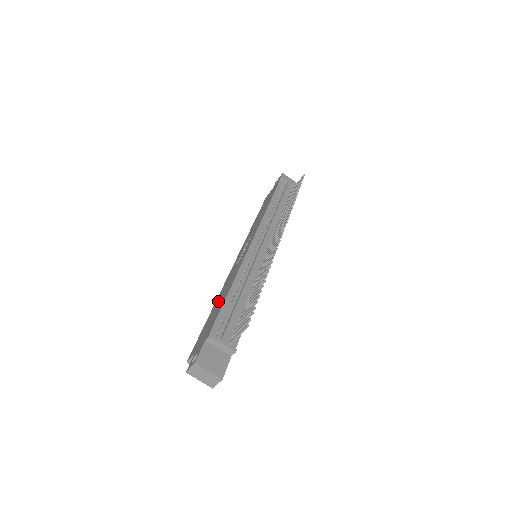
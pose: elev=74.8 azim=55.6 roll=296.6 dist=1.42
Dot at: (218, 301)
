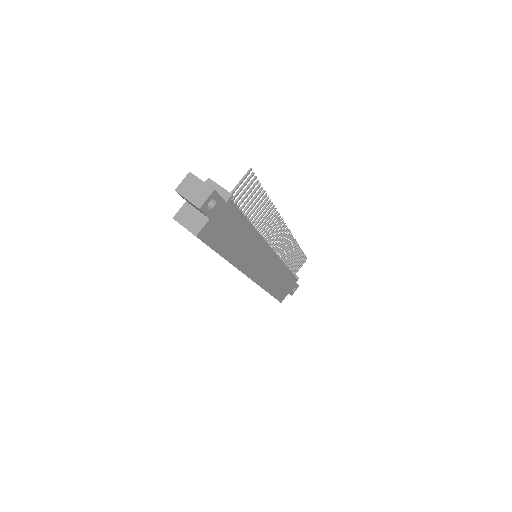
Dot at: occluded
